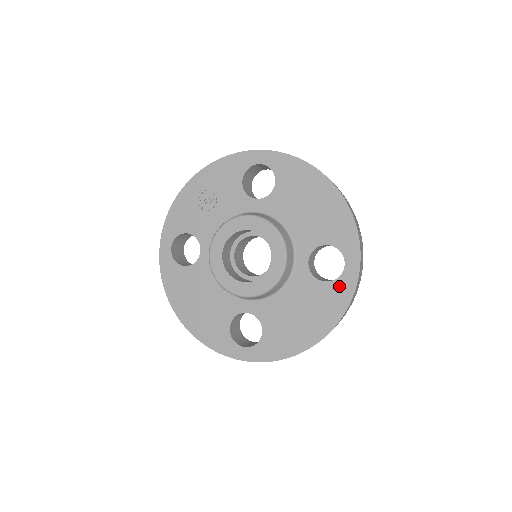
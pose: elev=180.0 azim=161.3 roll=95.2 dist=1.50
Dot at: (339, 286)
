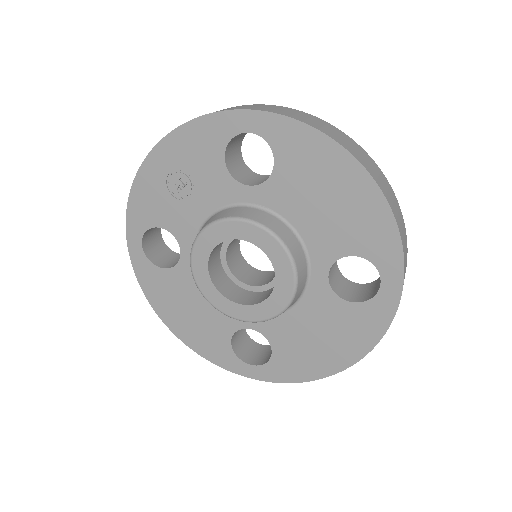
Dot at: (372, 309)
